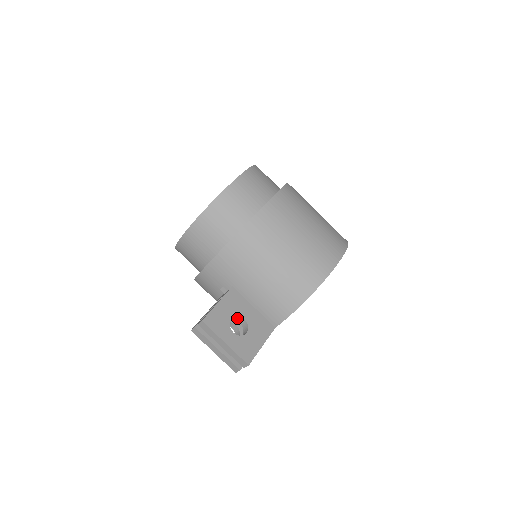
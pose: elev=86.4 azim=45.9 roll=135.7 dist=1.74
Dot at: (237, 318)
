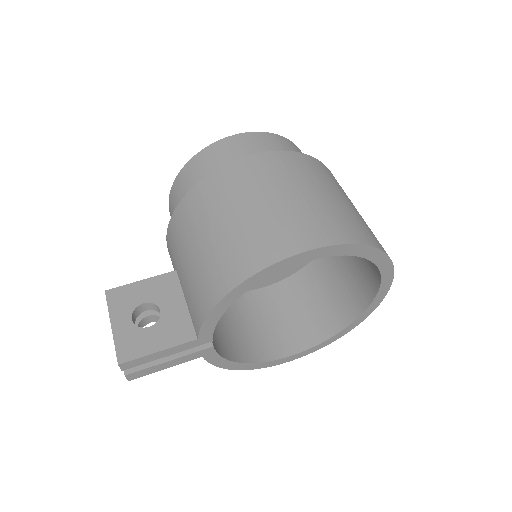
Dot at: (158, 308)
